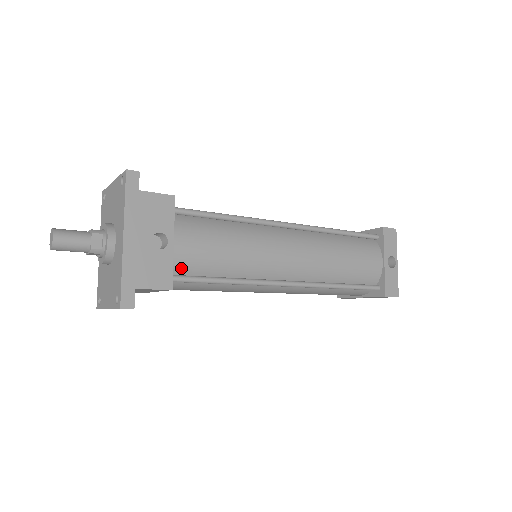
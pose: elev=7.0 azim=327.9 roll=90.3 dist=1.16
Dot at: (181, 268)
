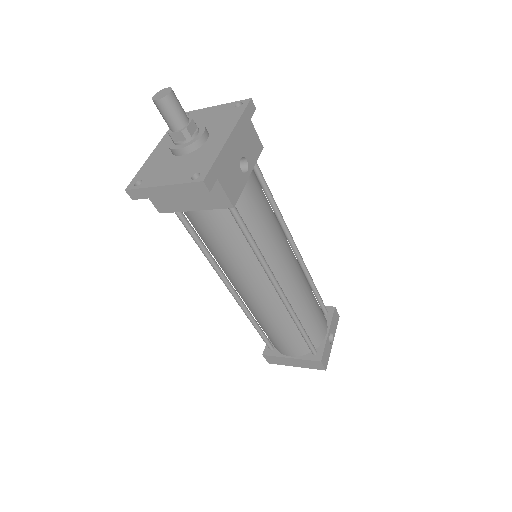
Dot at: (238, 202)
